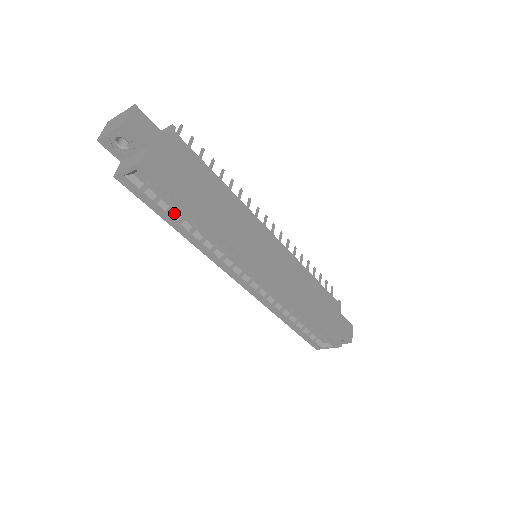
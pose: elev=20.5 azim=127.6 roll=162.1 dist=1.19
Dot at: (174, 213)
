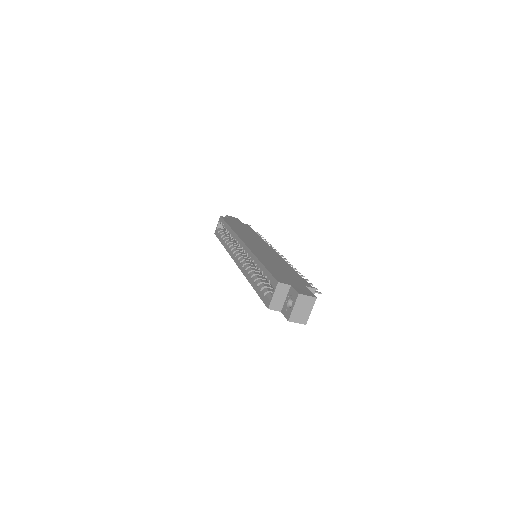
Dot at: (225, 236)
